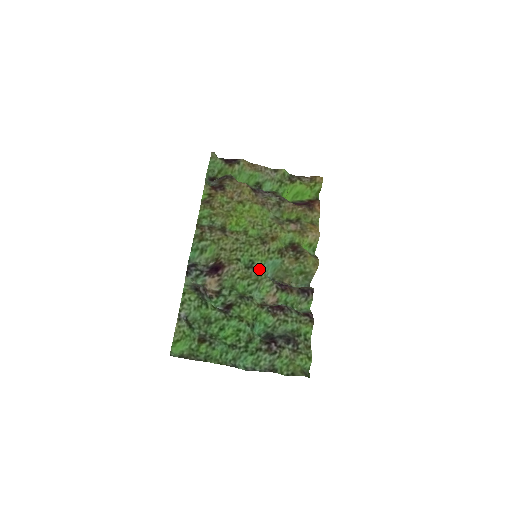
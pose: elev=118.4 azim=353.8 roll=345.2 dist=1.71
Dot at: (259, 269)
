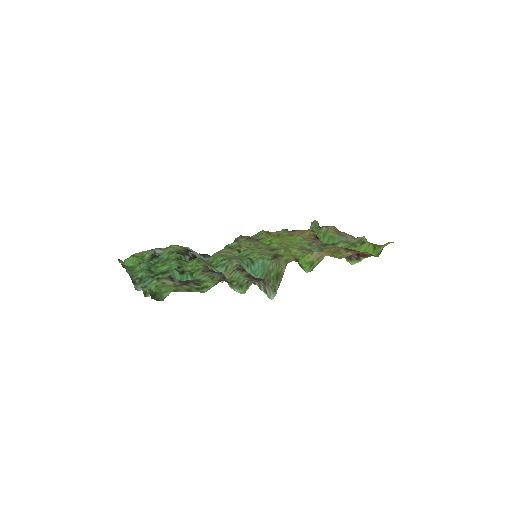
Dot at: (244, 258)
